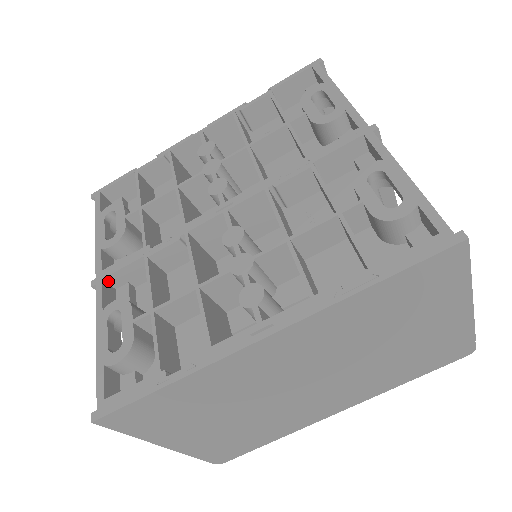
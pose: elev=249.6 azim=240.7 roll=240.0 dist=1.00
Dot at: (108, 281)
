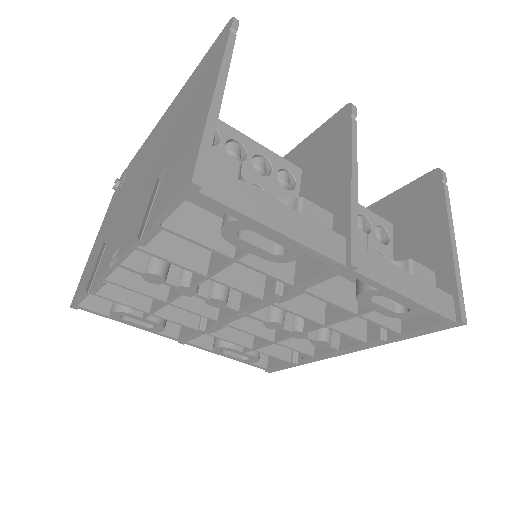
Dot at: occluded
